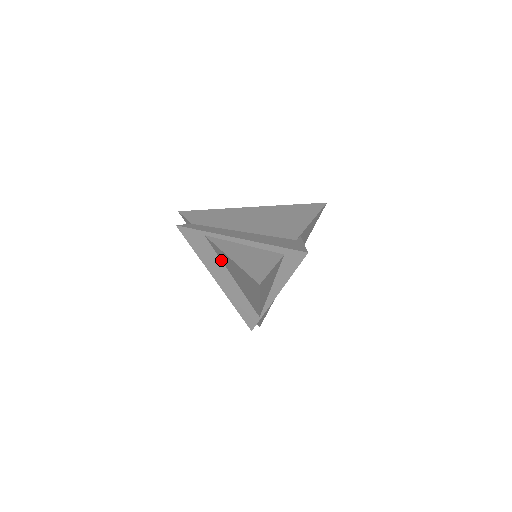
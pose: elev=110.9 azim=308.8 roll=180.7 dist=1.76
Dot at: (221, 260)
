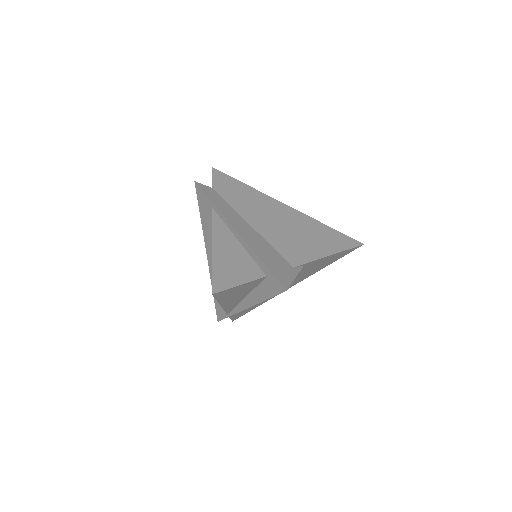
Dot at: occluded
